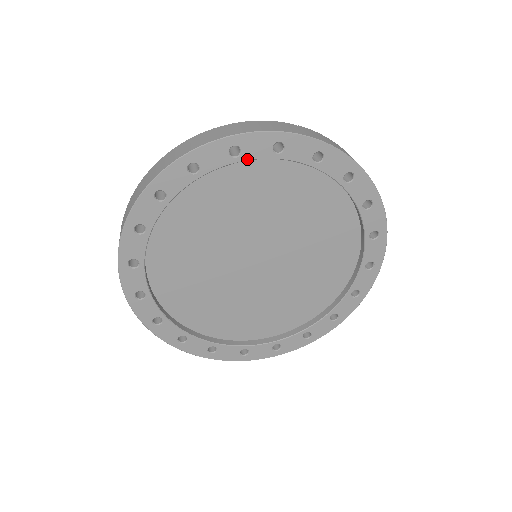
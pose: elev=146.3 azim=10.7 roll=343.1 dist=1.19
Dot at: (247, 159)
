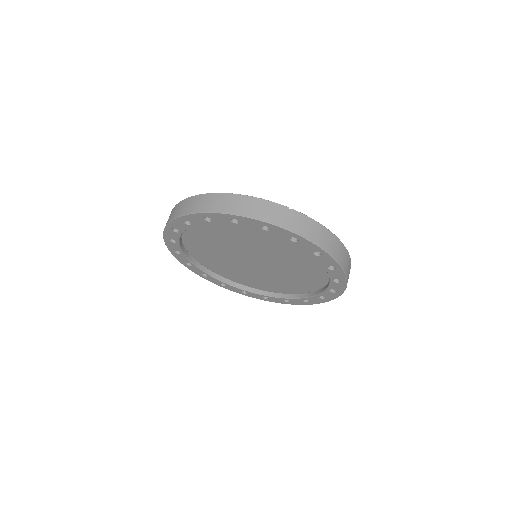
Dot at: (243, 226)
